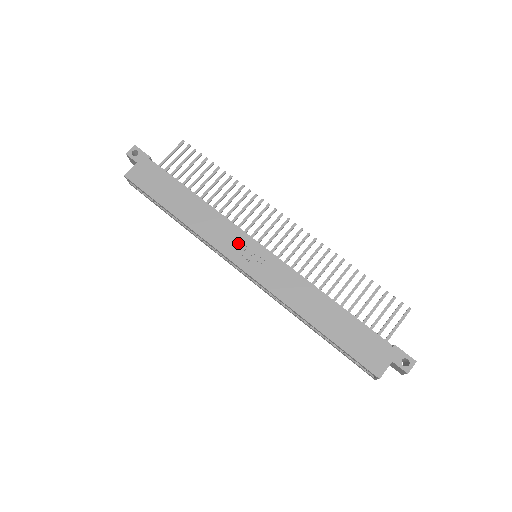
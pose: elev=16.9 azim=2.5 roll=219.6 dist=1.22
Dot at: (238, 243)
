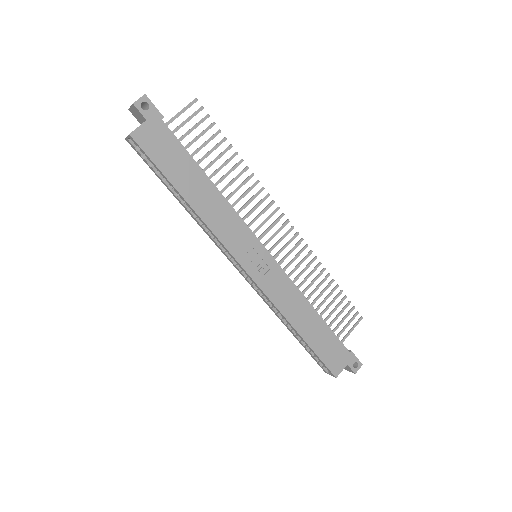
Dot at: (247, 244)
